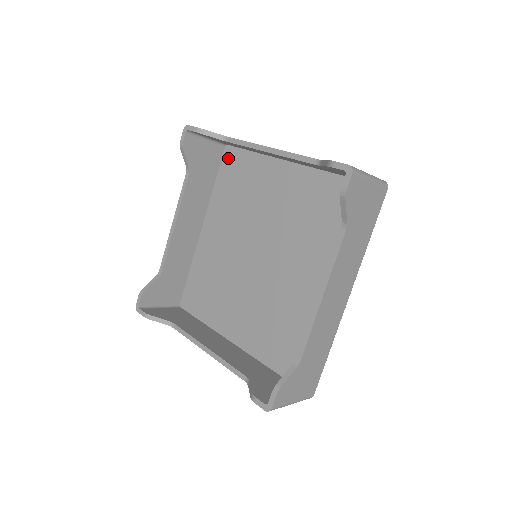
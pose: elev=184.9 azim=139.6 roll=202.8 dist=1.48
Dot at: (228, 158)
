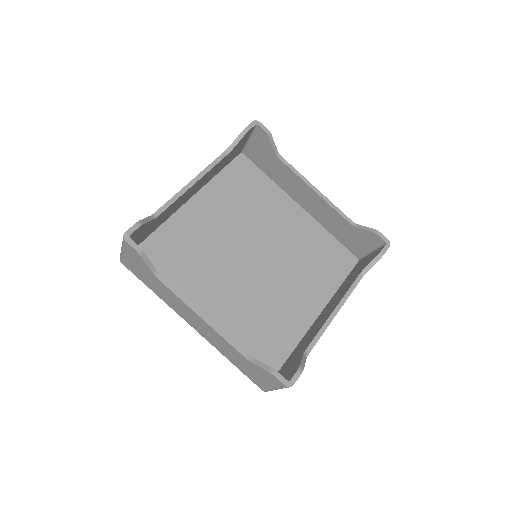
Dot at: (241, 164)
